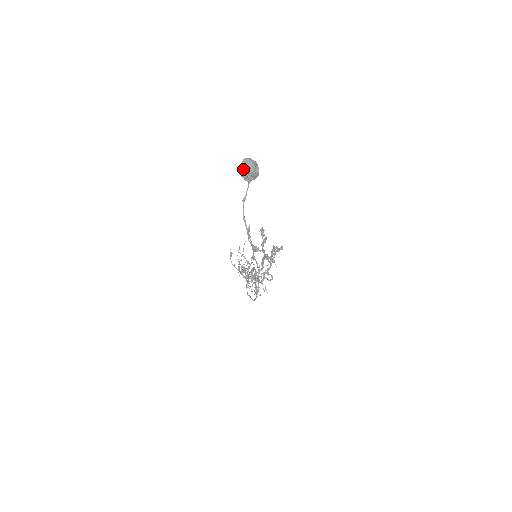
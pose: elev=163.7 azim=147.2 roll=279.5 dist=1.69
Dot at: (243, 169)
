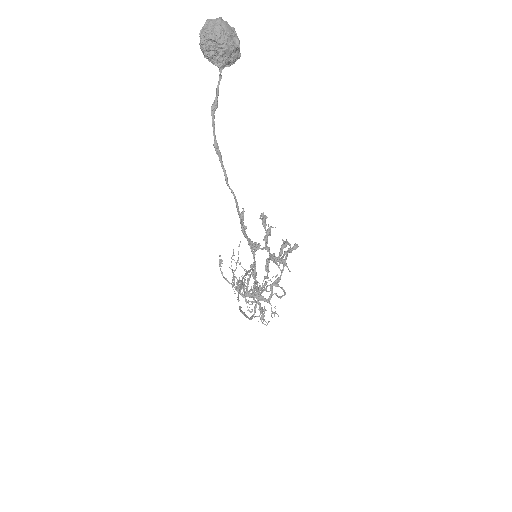
Dot at: (205, 35)
